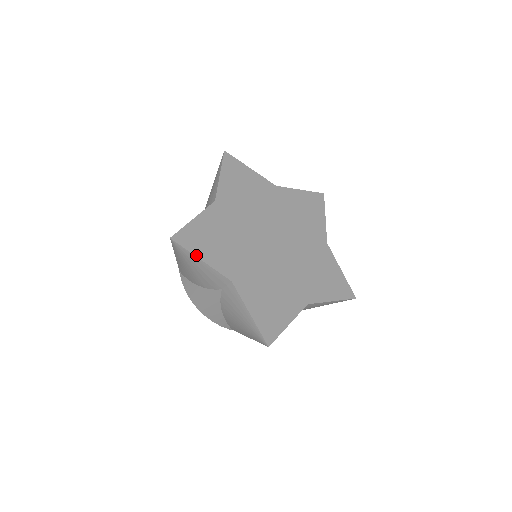
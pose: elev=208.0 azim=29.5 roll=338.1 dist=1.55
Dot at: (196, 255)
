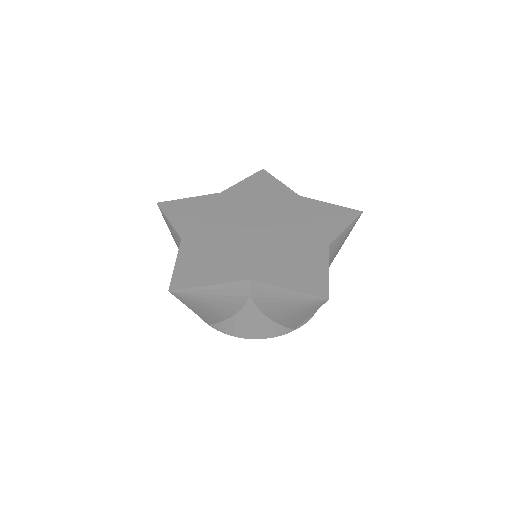
Dot at: (202, 285)
